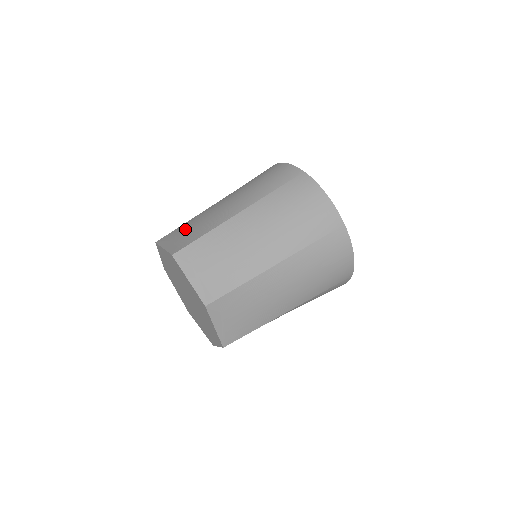
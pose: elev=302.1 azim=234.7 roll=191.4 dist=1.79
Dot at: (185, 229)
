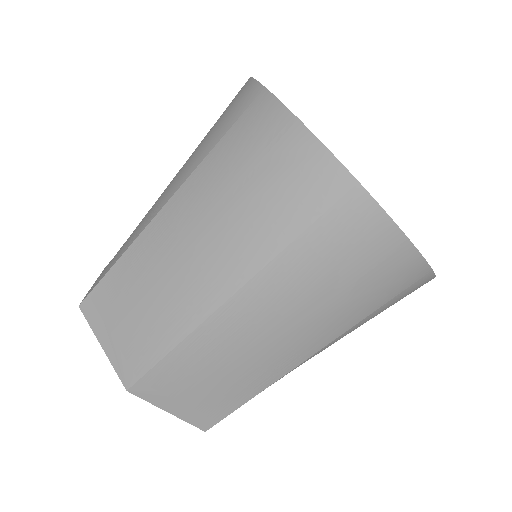
Dot at: (125, 300)
